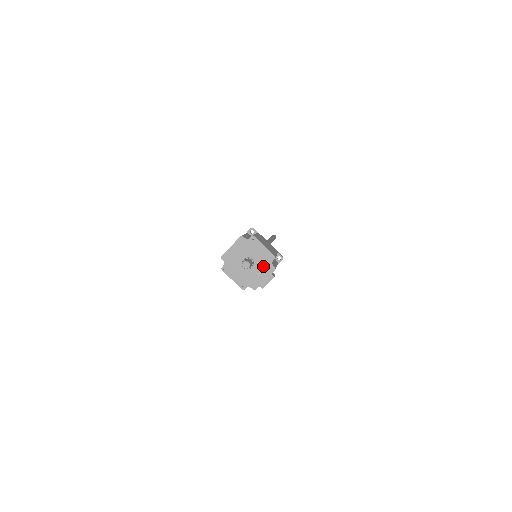
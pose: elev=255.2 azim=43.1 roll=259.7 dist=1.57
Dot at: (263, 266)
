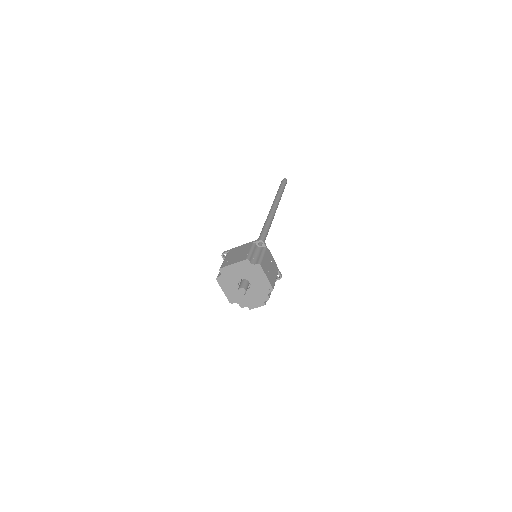
Dot at: (258, 293)
